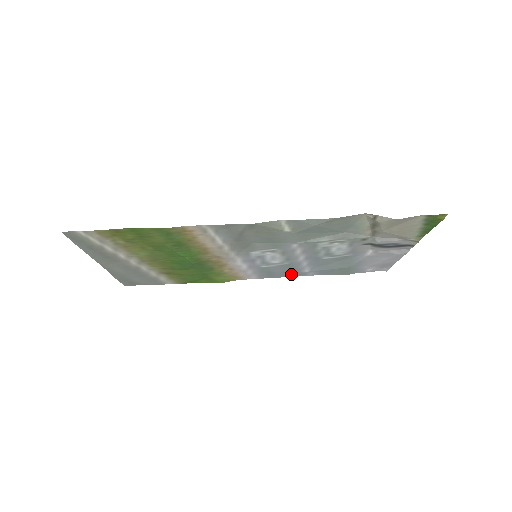
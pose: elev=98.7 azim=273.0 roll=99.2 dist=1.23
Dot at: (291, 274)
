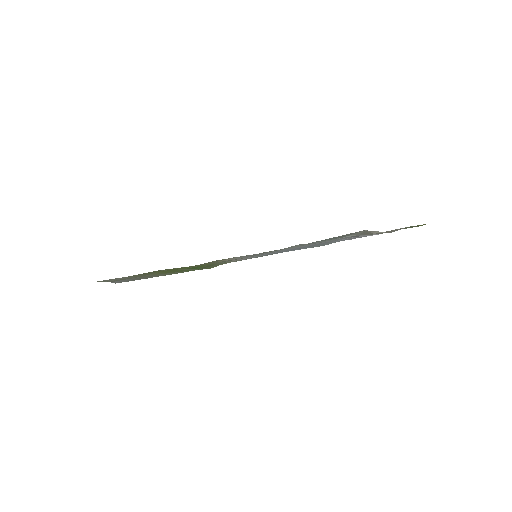
Dot at: occluded
